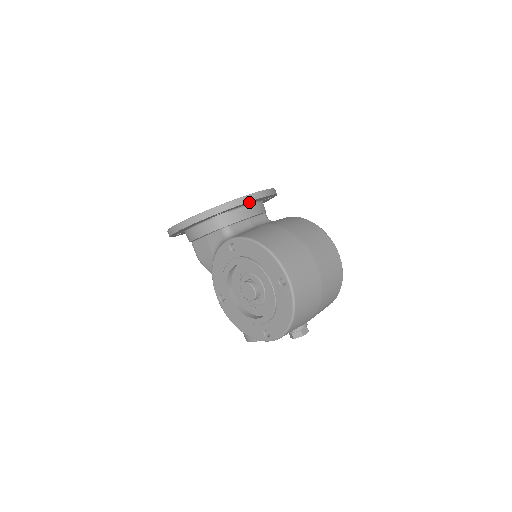
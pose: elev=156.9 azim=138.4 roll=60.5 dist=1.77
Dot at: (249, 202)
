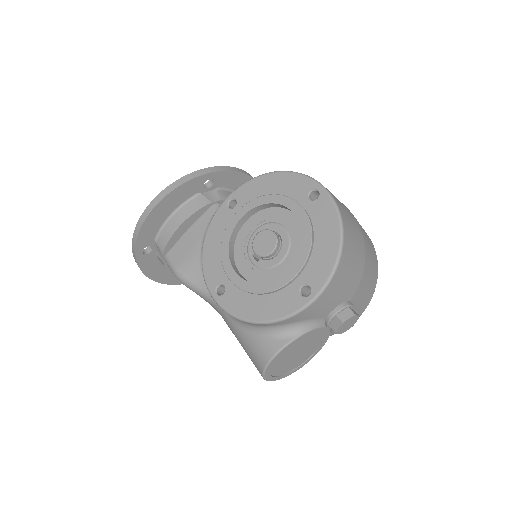
Dot at: (241, 181)
